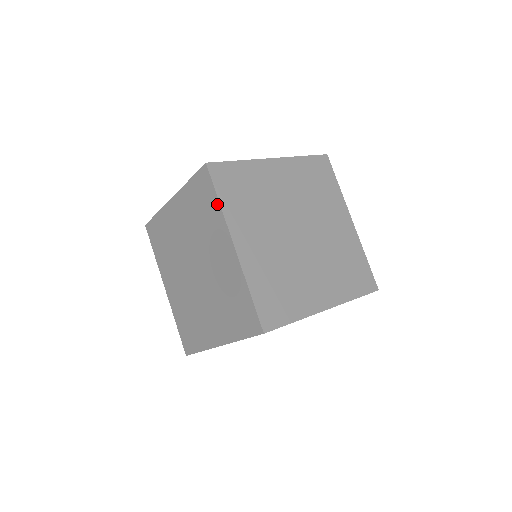
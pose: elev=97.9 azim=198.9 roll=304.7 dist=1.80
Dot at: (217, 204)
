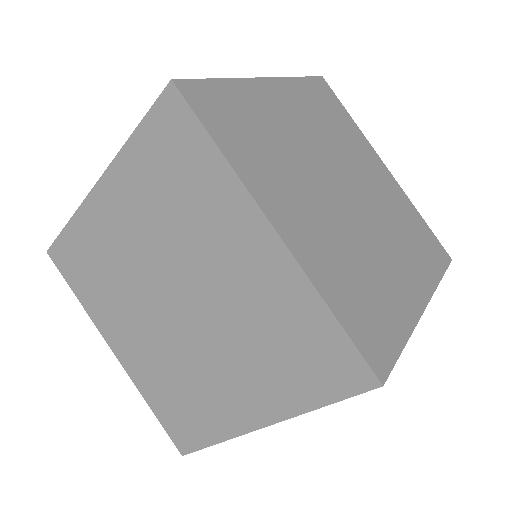
Dot at: occluded
